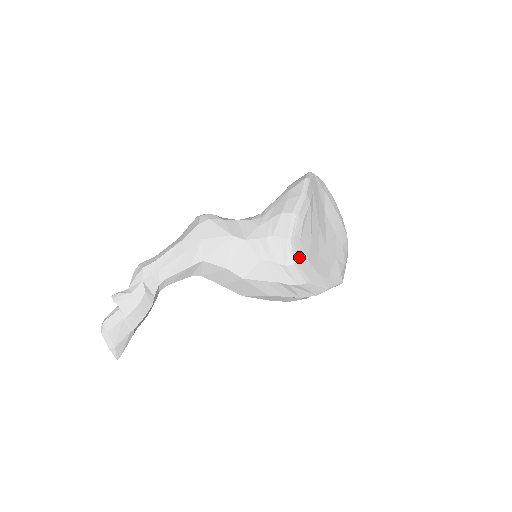
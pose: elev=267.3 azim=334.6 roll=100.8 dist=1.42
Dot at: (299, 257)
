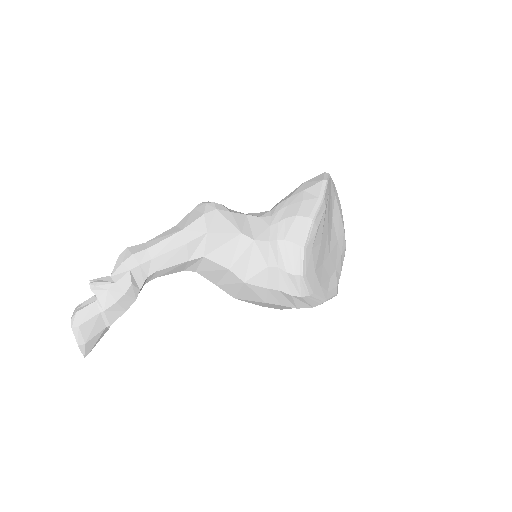
Dot at: (308, 267)
